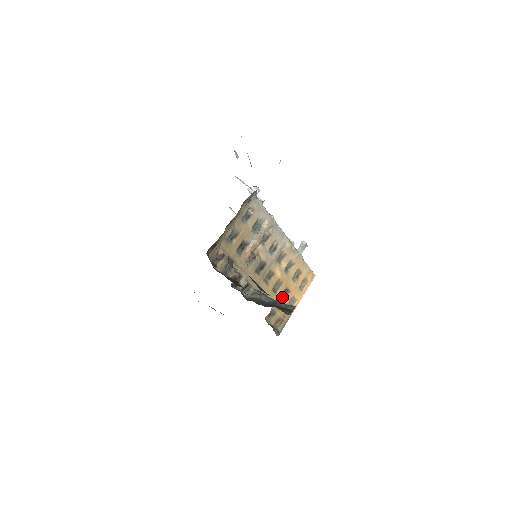
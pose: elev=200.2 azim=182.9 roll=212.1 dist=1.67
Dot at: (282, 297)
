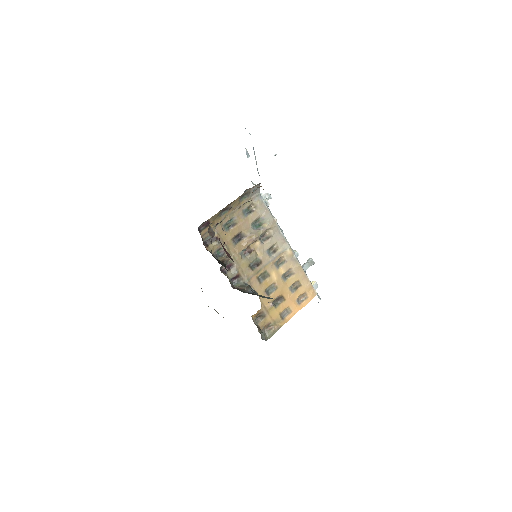
Dot at: (276, 303)
